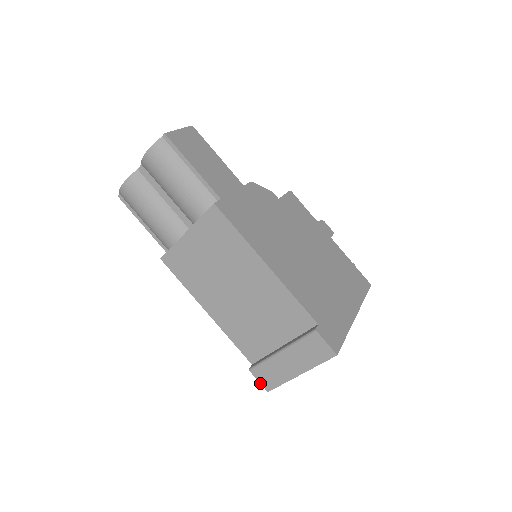
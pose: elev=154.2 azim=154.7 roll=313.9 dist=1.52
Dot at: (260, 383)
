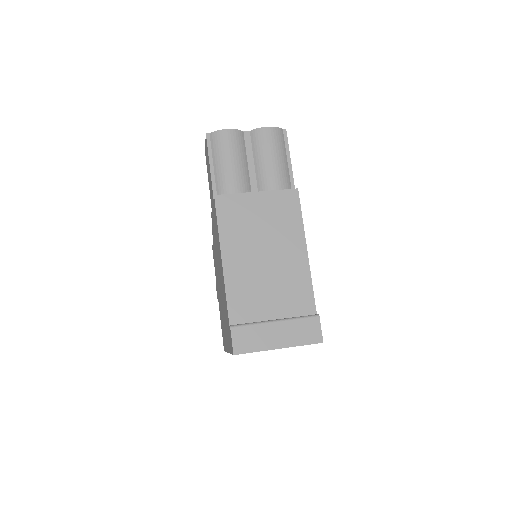
Dot at: (232, 343)
